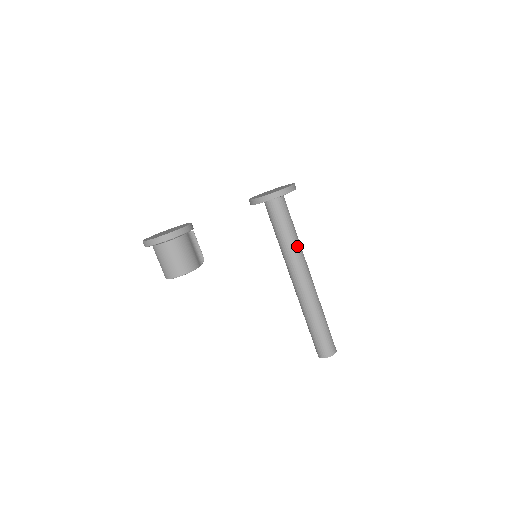
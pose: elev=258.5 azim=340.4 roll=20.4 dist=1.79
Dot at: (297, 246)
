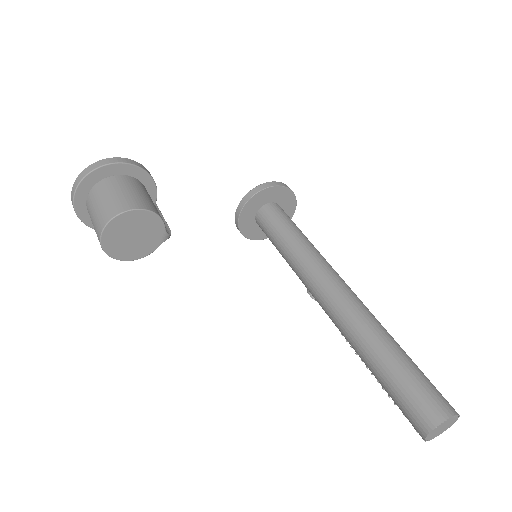
Dot at: (317, 250)
